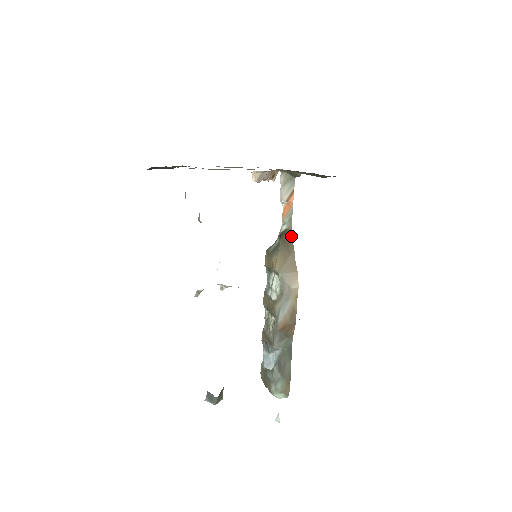
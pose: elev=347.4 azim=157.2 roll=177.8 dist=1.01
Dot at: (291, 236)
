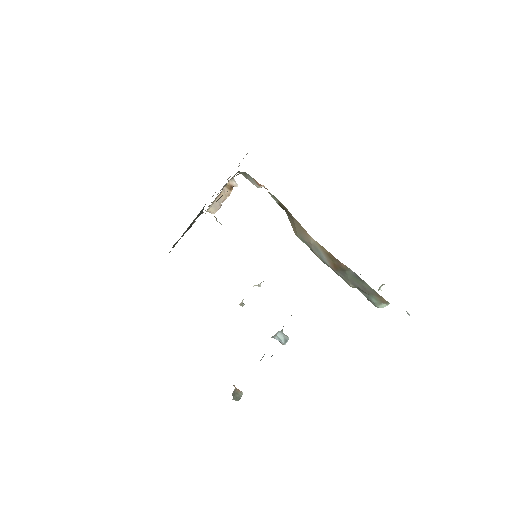
Dot at: (284, 206)
